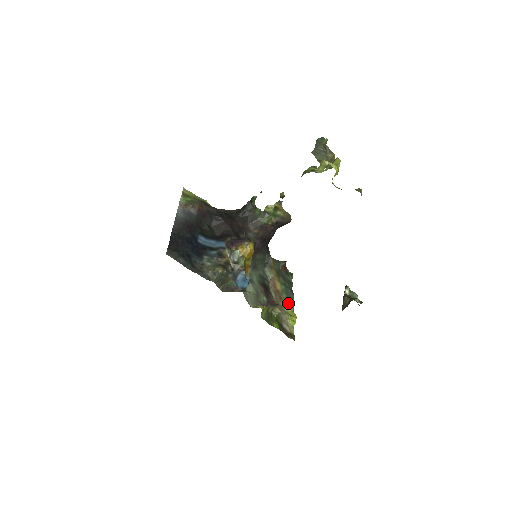
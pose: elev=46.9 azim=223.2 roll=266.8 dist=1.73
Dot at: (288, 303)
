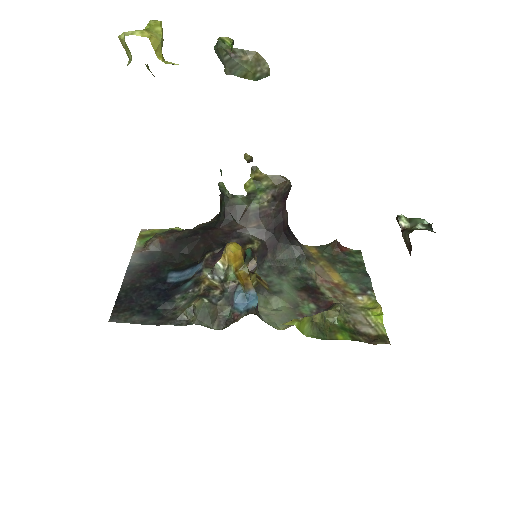
Dot at: (362, 293)
